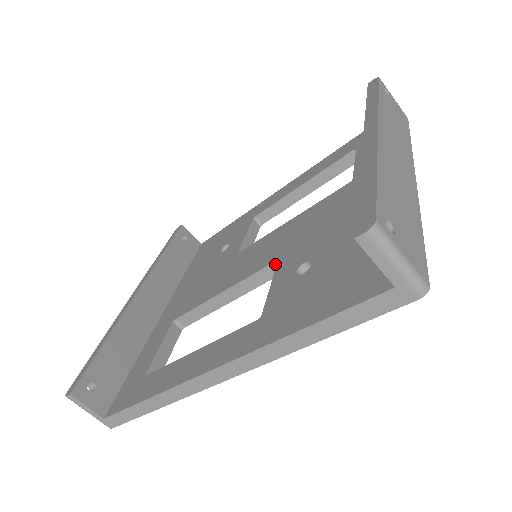
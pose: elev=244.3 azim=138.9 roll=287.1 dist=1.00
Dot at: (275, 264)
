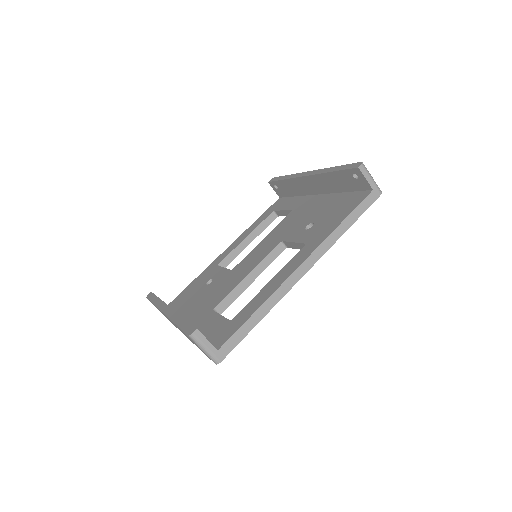
Dot at: (280, 245)
